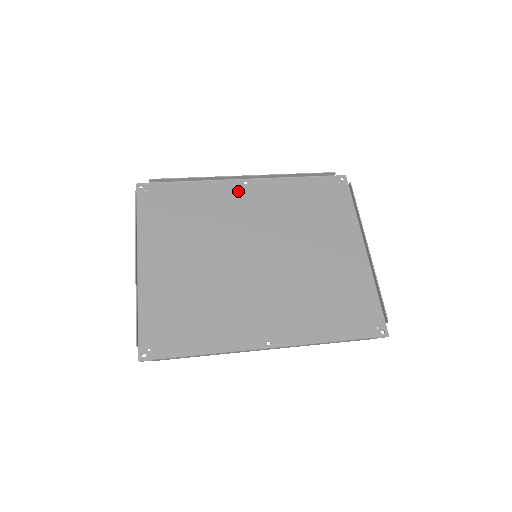
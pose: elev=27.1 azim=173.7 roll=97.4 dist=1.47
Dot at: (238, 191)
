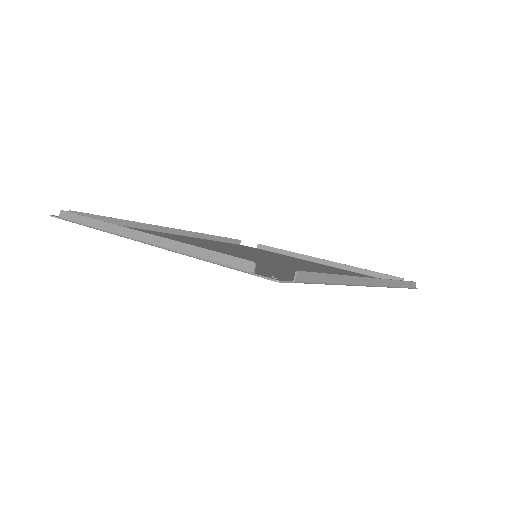
Dot at: (177, 236)
